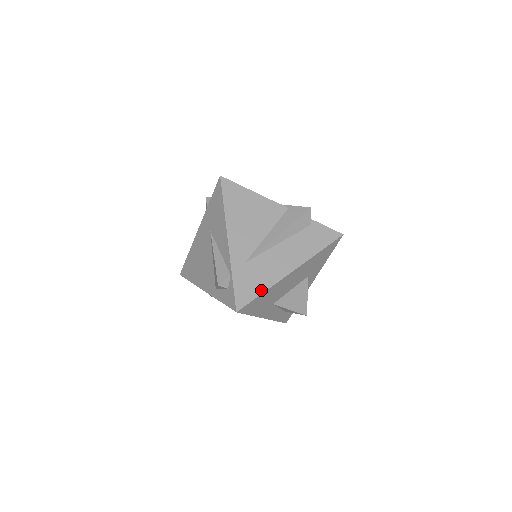
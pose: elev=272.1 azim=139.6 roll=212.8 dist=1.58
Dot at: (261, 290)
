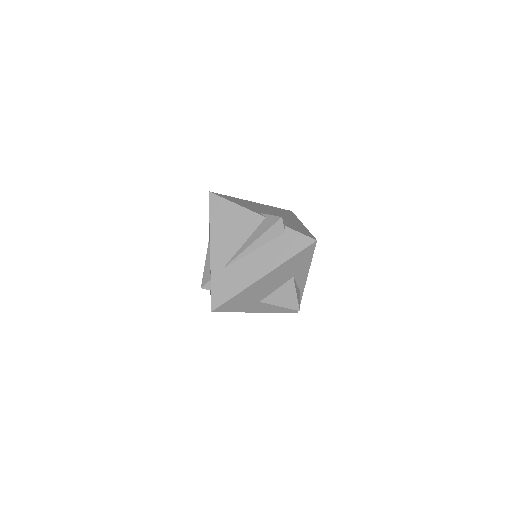
Dot at: (234, 293)
